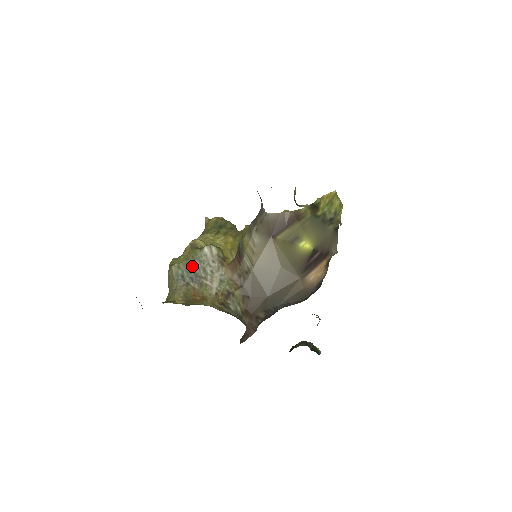
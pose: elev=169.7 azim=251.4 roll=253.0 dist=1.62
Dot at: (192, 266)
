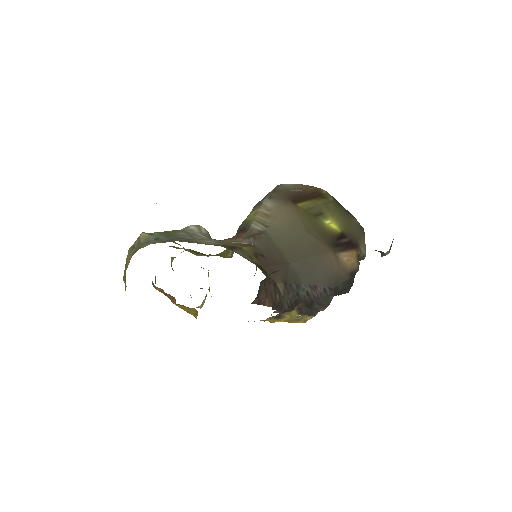
Dot at: (172, 234)
